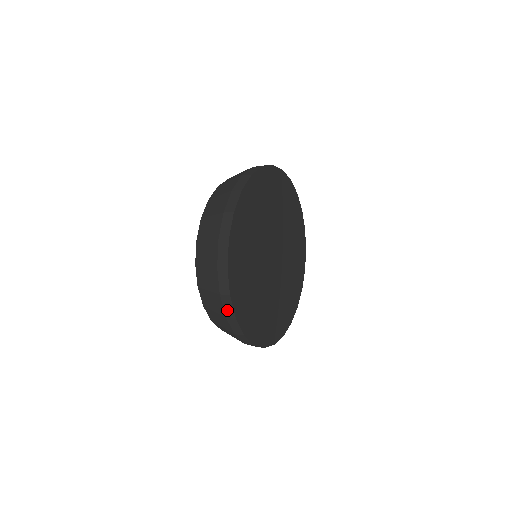
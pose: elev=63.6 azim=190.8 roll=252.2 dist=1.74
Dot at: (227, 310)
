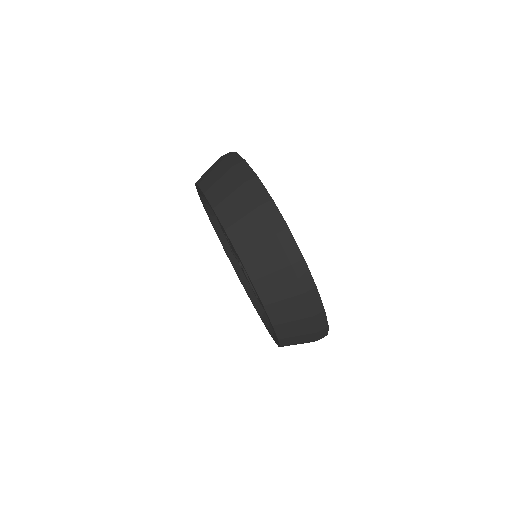
Dot at: (290, 252)
